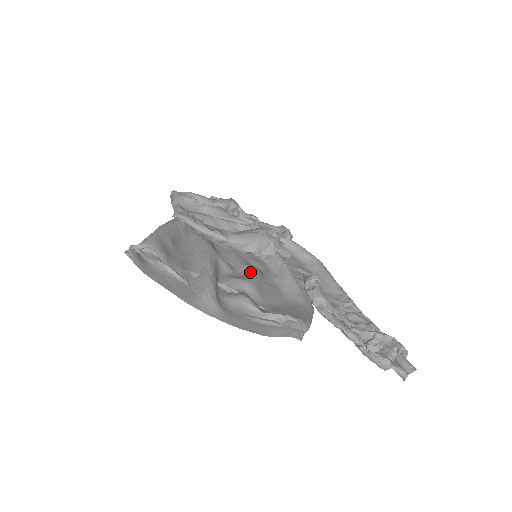
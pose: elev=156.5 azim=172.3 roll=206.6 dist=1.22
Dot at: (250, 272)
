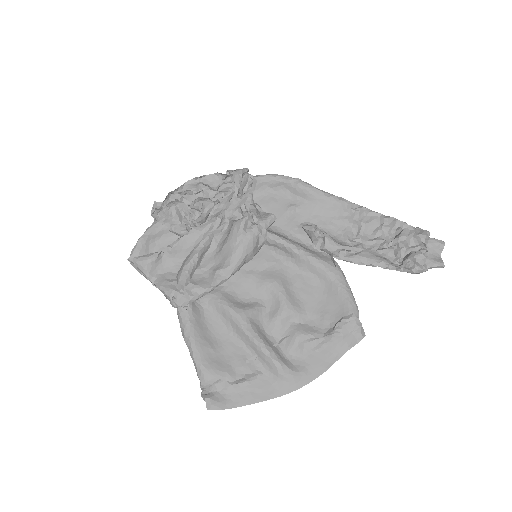
Dot at: (274, 292)
